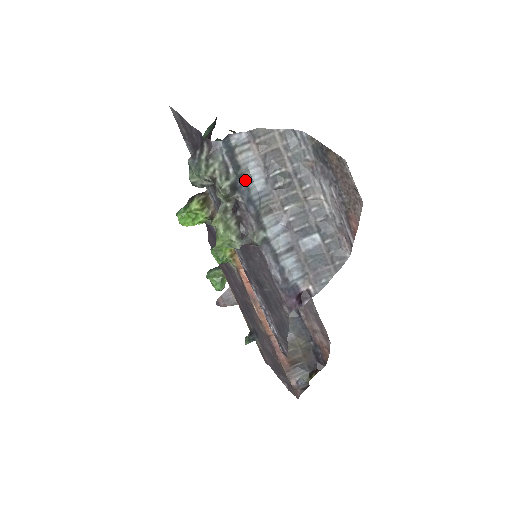
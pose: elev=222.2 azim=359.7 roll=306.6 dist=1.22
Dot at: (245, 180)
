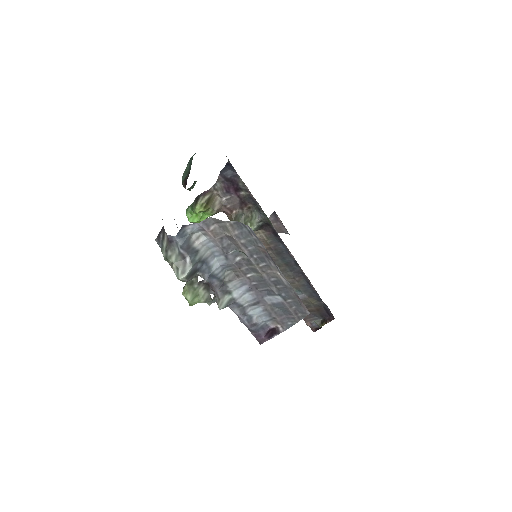
Dot at: (205, 260)
